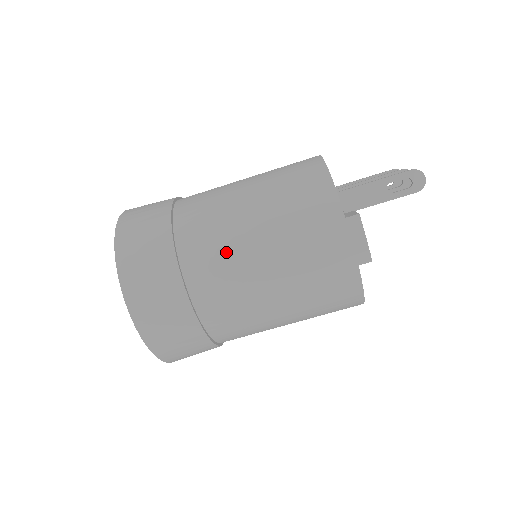
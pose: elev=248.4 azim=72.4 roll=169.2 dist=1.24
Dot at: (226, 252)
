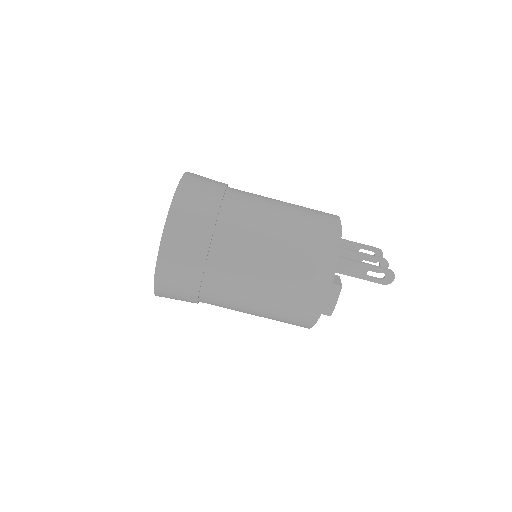
Dot at: (245, 261)
